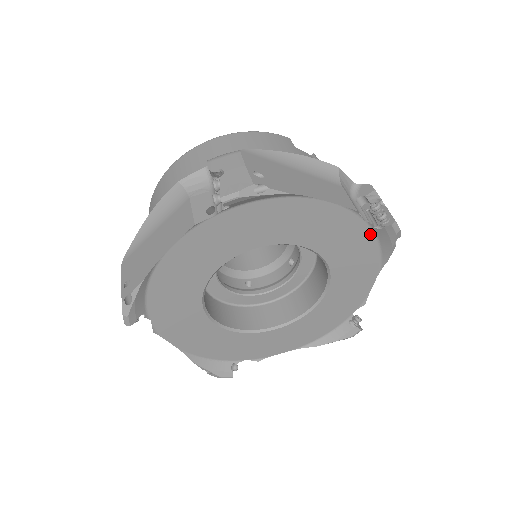
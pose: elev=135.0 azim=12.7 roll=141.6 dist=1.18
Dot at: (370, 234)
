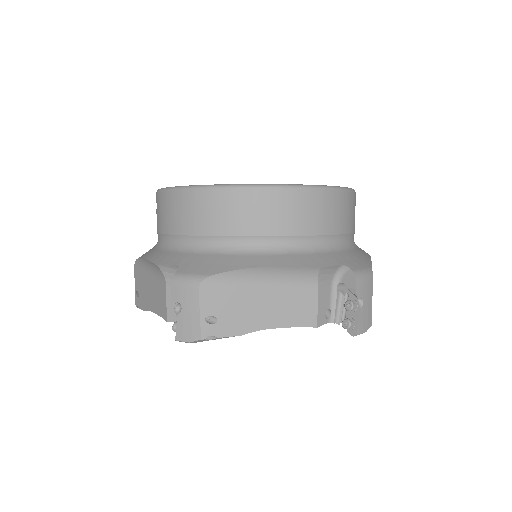
Dot at: occluded
